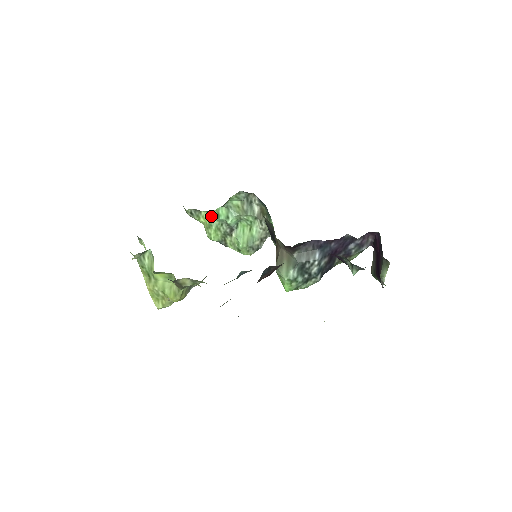
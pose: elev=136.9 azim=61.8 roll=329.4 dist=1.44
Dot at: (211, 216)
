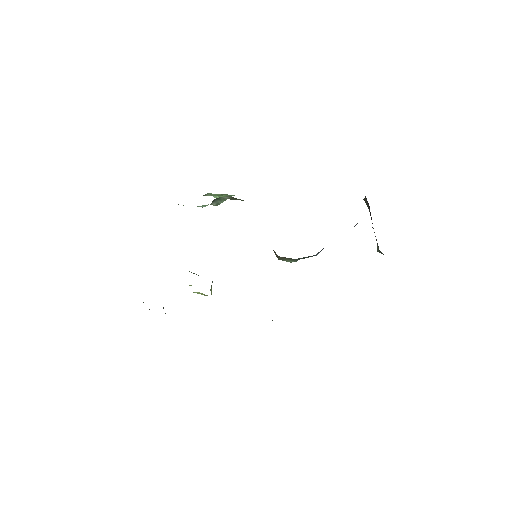
Dot at: occluded
